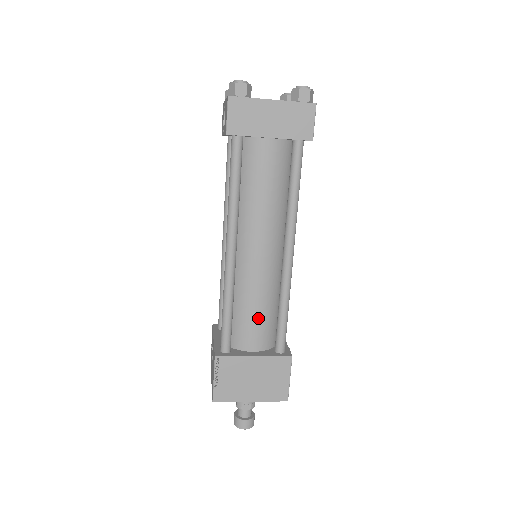
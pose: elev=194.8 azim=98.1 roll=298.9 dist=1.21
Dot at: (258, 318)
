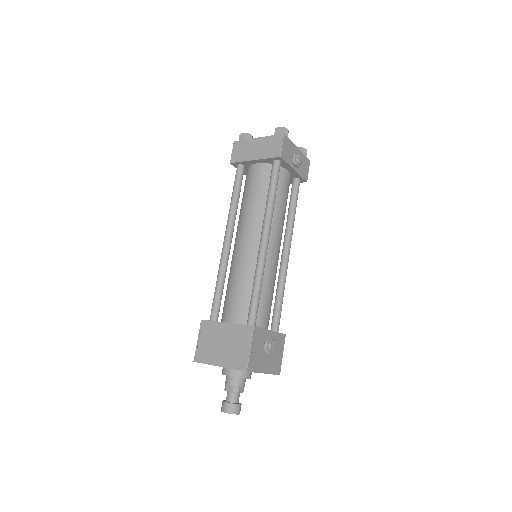
Dot at: (238, 294)
